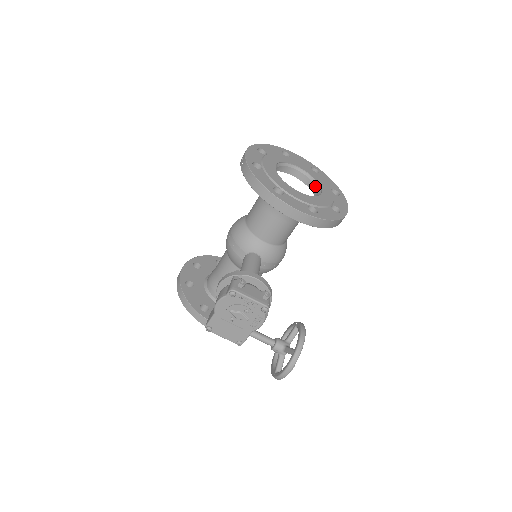
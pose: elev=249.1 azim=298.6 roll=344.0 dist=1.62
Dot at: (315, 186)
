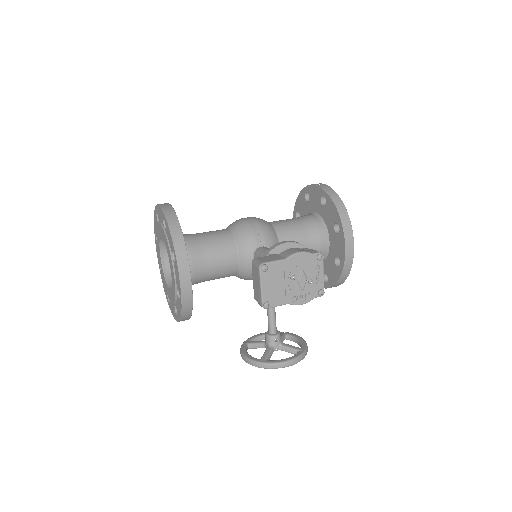
Dot at: occluded
